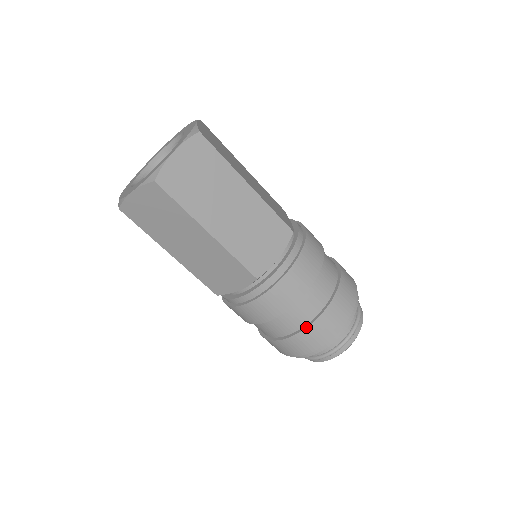
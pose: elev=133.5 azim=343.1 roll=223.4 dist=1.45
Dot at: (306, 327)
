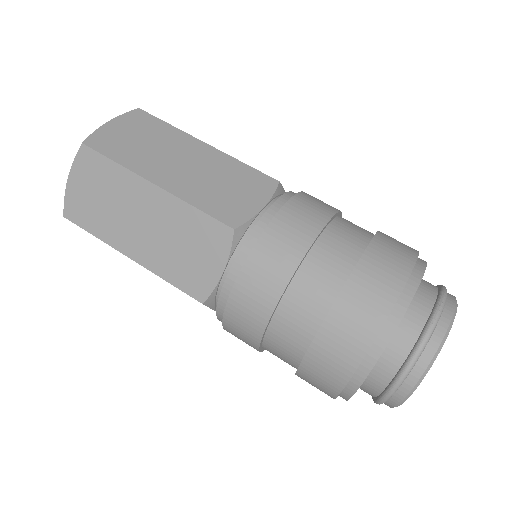
Dot at: (339, 291)
